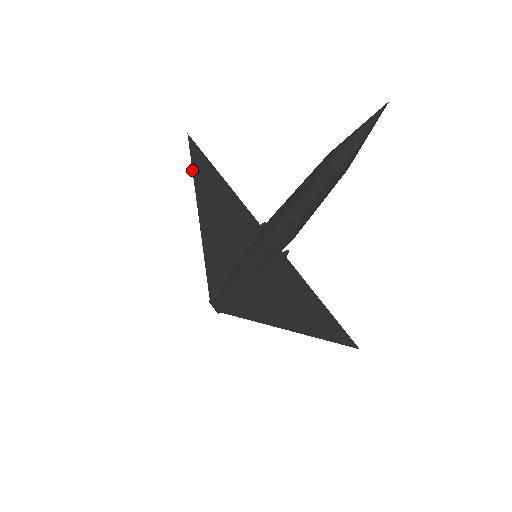
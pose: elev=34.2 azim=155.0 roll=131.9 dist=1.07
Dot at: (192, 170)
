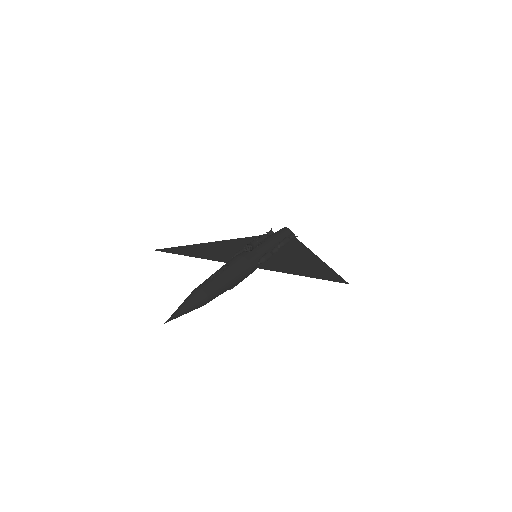
Dot at: occluded
